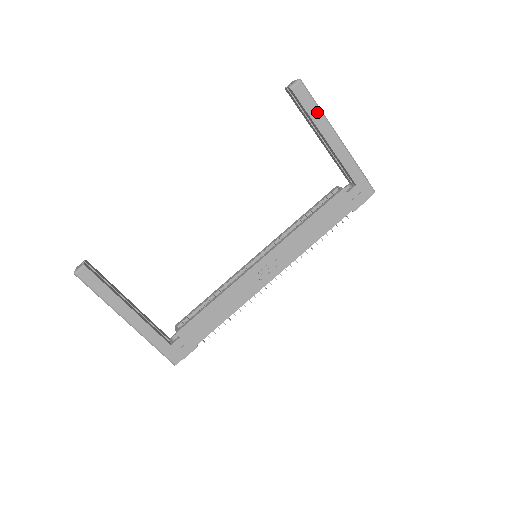
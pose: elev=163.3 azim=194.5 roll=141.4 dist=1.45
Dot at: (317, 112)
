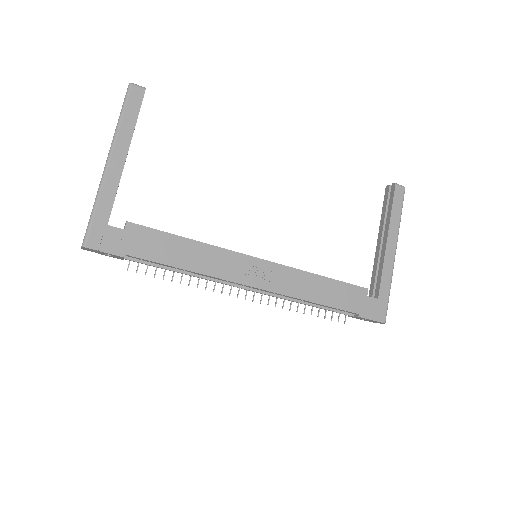
Dot at: (398, 217)
